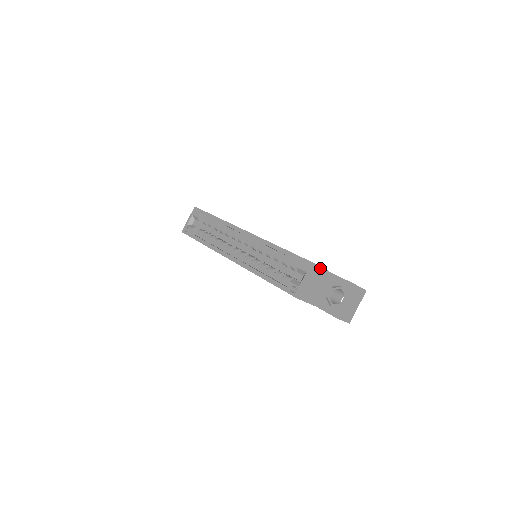
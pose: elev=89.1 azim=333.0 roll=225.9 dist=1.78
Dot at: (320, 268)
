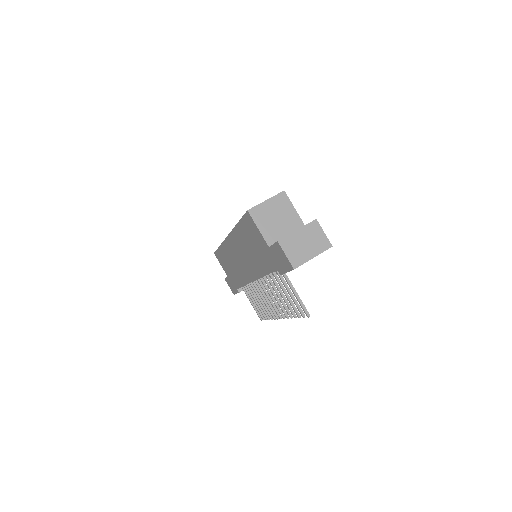
Dot at: (290, 203)
